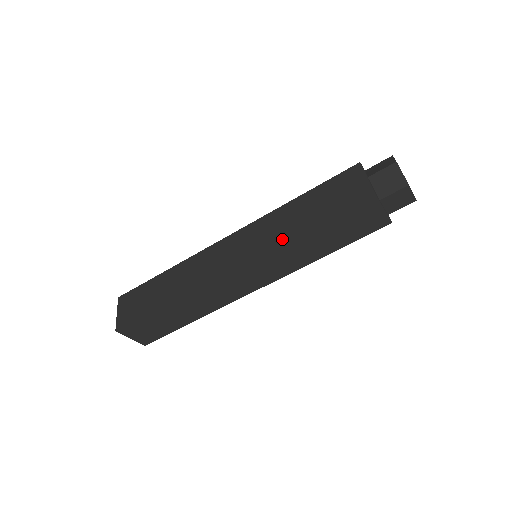
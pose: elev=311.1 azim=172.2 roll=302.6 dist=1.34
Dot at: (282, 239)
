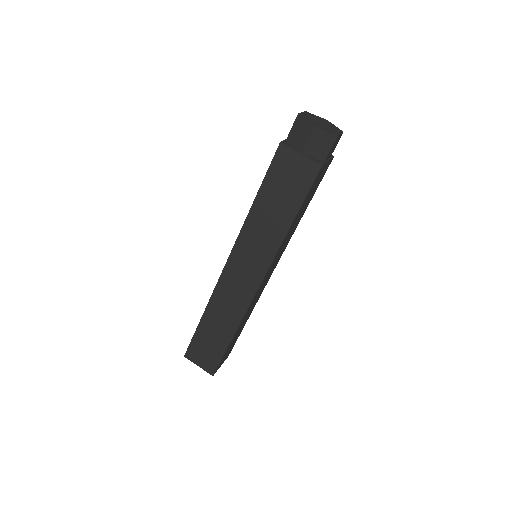
Dot at: (277, 243)
